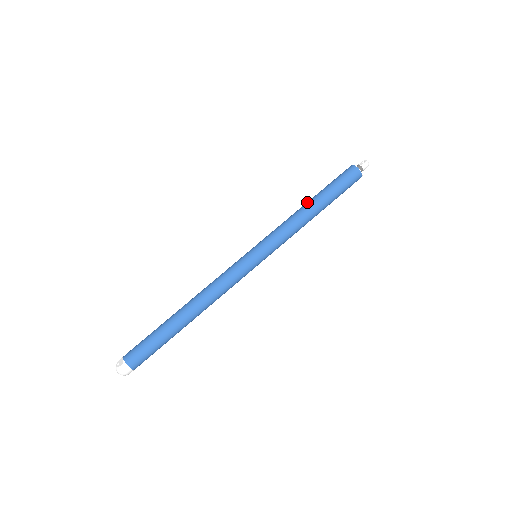
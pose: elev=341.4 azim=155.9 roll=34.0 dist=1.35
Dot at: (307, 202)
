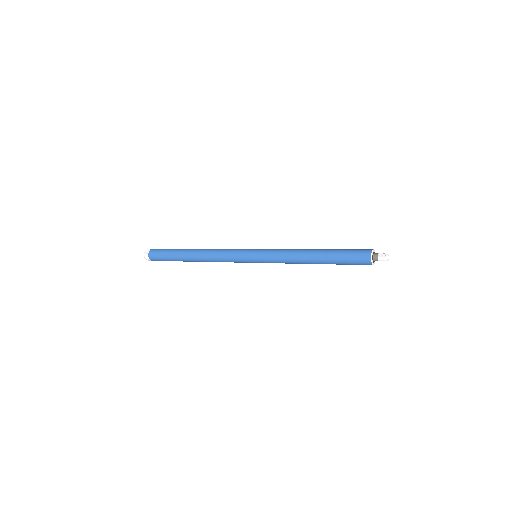
Dot at: (315, 250)
